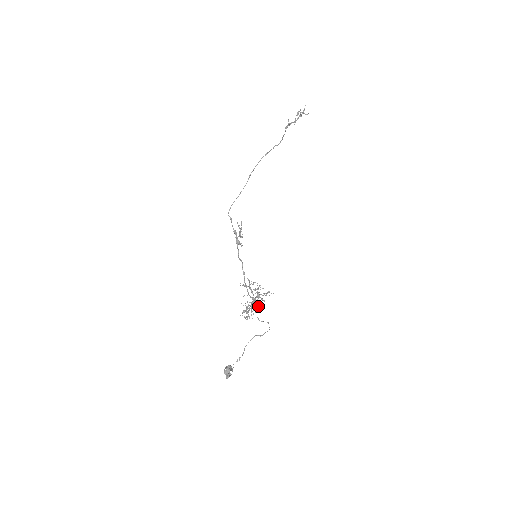
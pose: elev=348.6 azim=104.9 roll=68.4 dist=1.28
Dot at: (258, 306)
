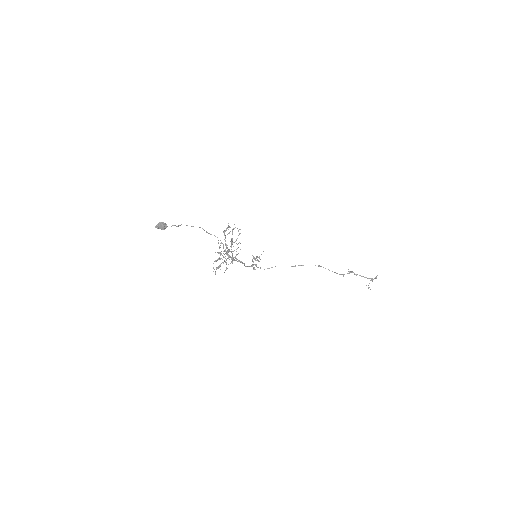
Dot at: (229, 256)
